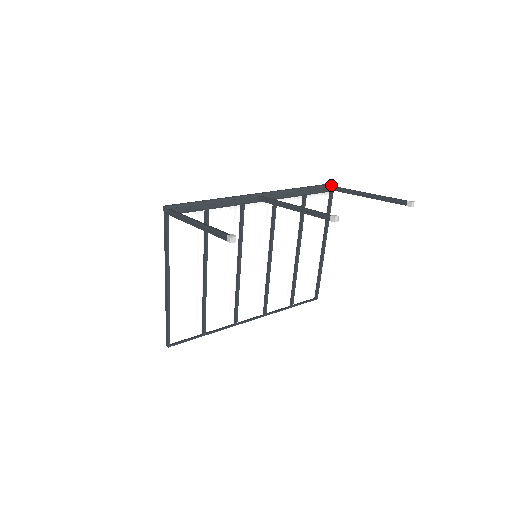
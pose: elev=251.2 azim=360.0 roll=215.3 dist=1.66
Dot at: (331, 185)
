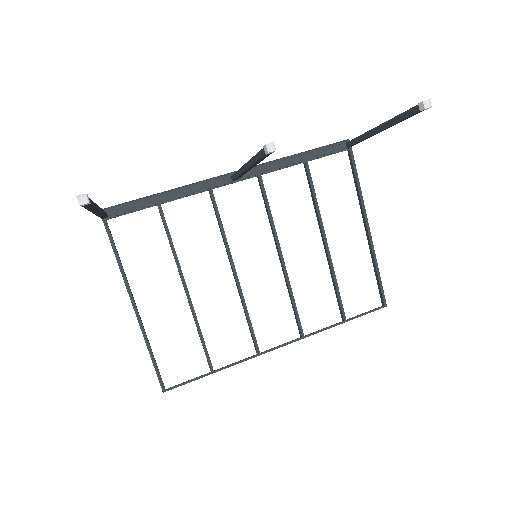
Dot at: (345, 142)
